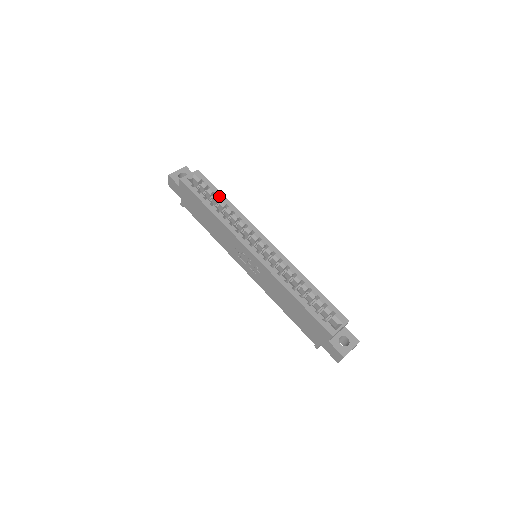
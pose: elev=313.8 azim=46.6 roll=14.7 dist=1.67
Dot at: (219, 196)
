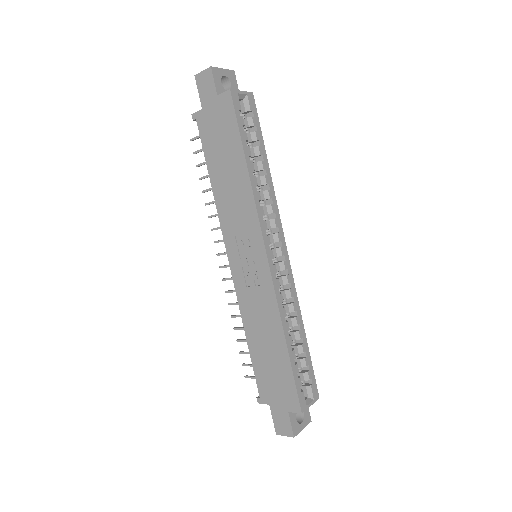
Dot at: (262, 151)
